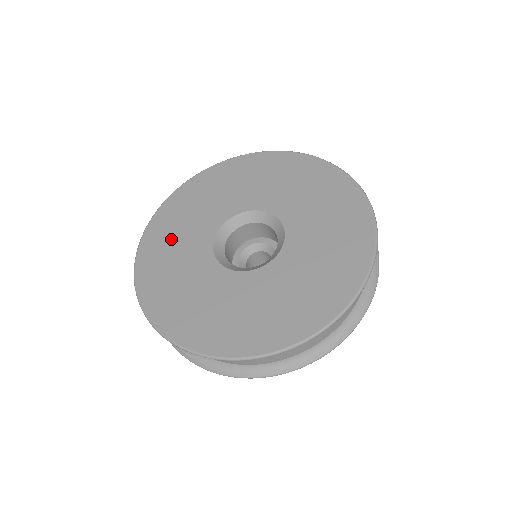
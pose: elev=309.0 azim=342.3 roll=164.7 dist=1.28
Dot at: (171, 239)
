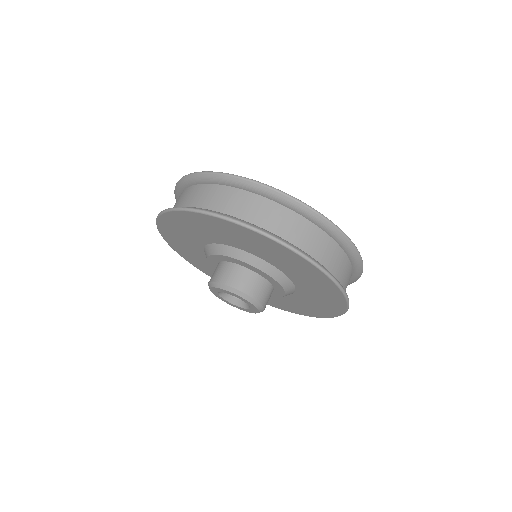
Dot at: occluded
